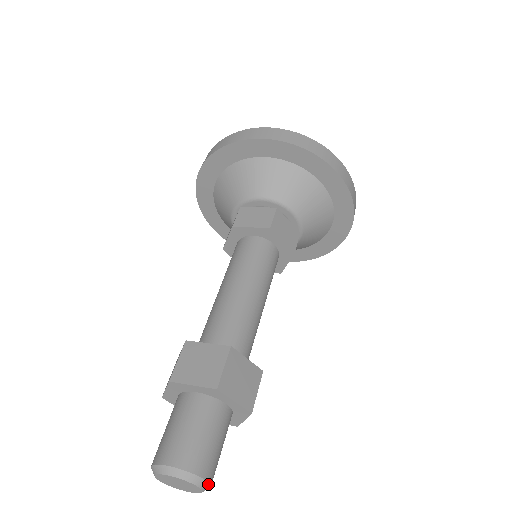
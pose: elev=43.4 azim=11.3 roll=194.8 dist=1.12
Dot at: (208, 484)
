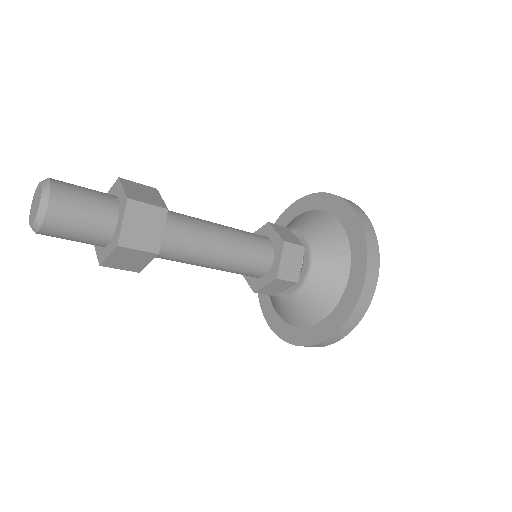
Dot at: (43, 218)
